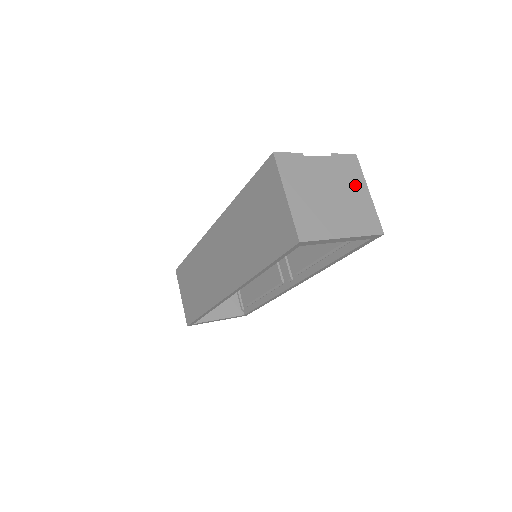
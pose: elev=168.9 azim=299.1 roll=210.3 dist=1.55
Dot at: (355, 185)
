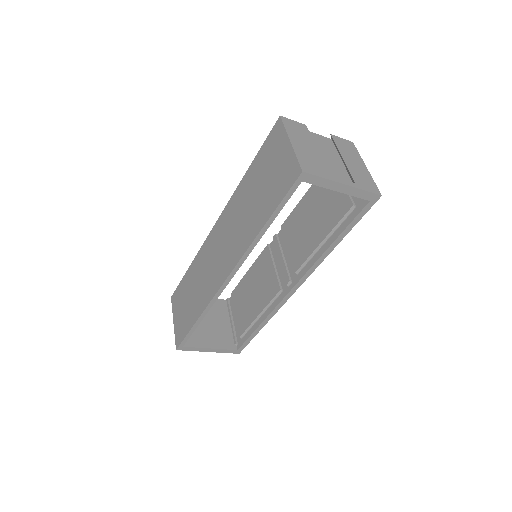
Dot at: (353, 158)
